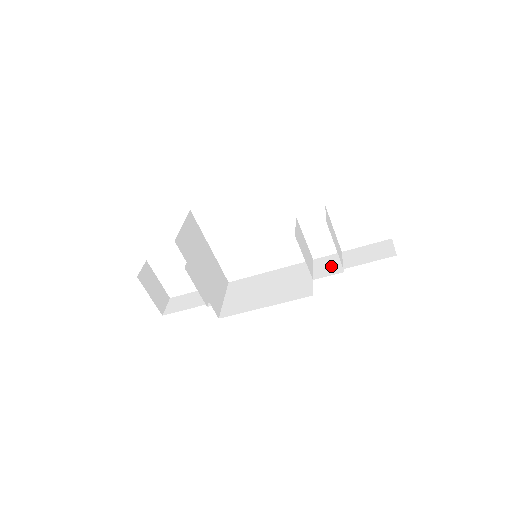
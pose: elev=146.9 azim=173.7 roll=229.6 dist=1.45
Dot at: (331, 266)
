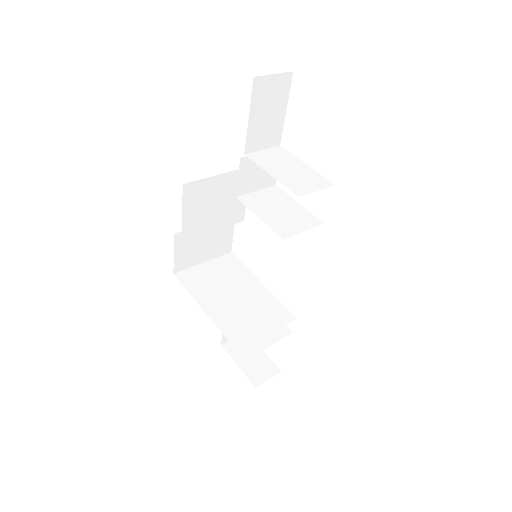
Dot at: occluded
